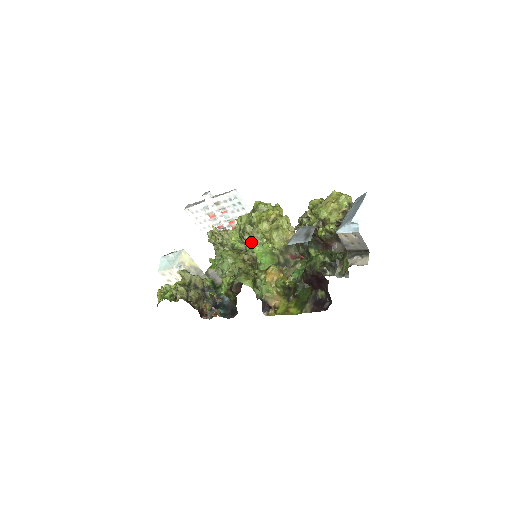
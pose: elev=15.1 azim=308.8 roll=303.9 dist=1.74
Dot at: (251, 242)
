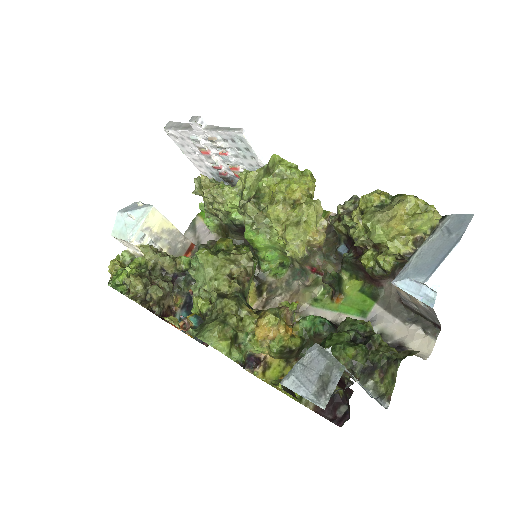
Dot at: (252, 230)
